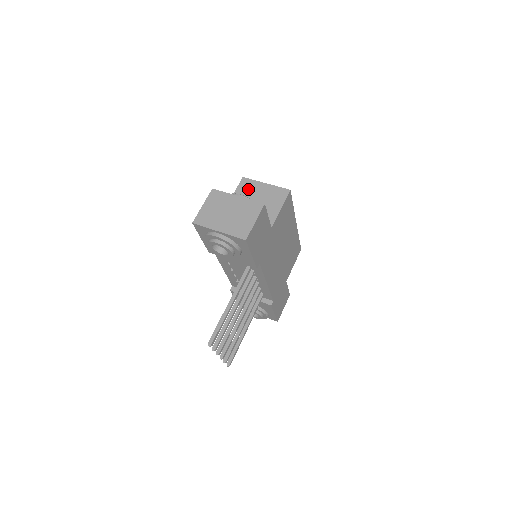
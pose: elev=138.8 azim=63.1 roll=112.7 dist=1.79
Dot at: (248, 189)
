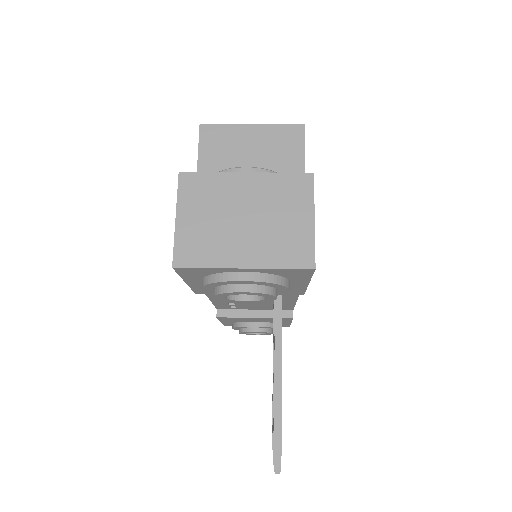
Dot at: (222, 145)
